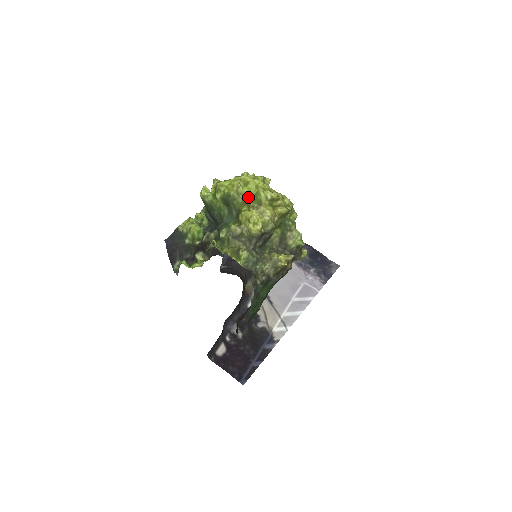
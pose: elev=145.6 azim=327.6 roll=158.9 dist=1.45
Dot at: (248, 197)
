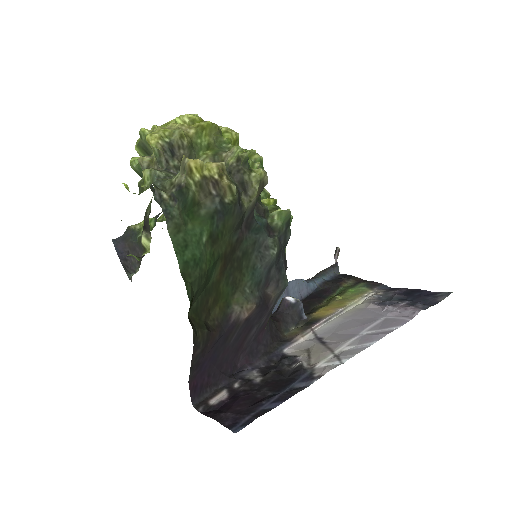
Dot at: occluded
